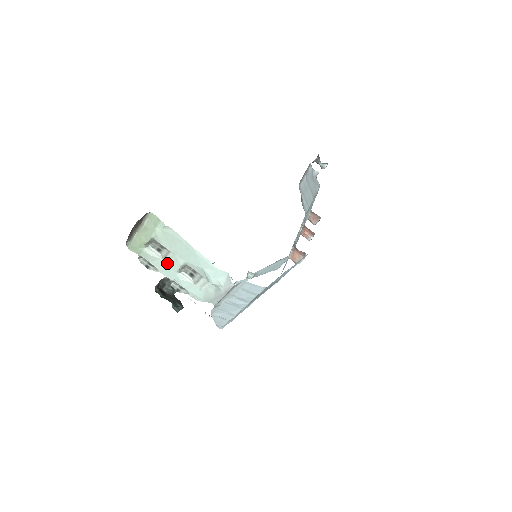
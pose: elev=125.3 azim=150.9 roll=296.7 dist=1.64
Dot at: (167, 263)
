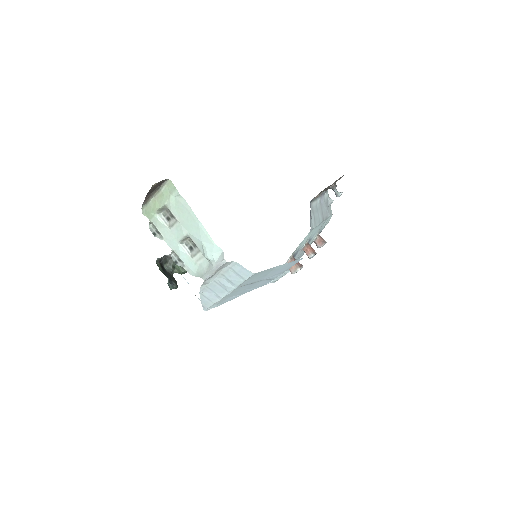
Dot at: (172, 232)
